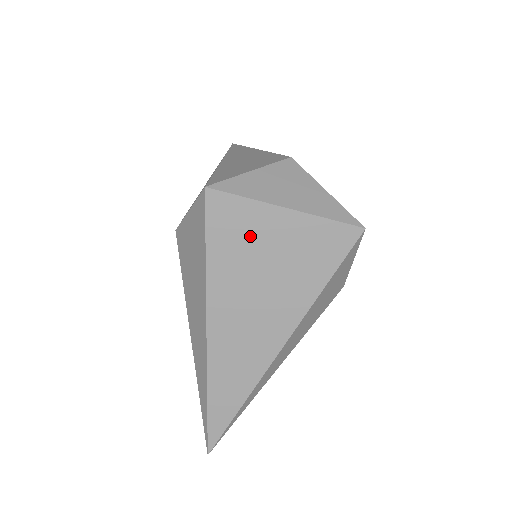
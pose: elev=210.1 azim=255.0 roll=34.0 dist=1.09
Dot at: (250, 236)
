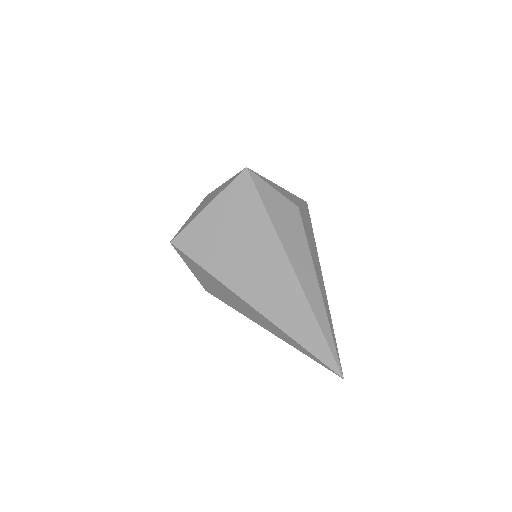
Dot at: (209, 236)
